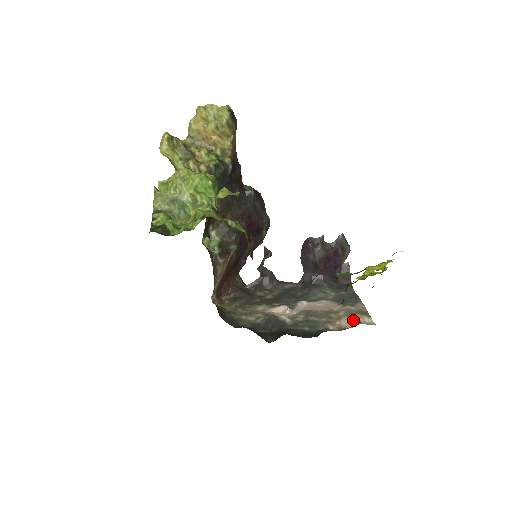
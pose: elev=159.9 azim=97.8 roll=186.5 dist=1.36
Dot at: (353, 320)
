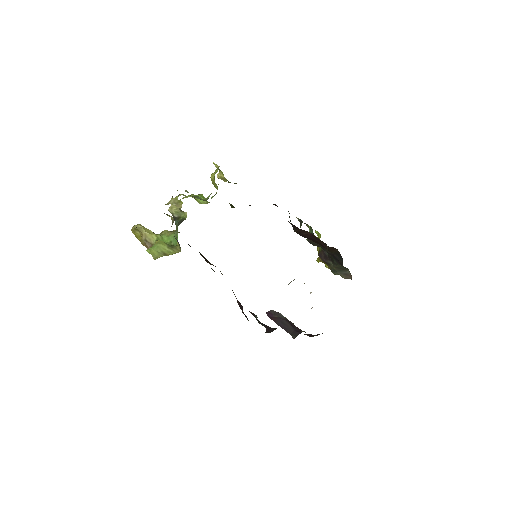
Dot at: occluded
